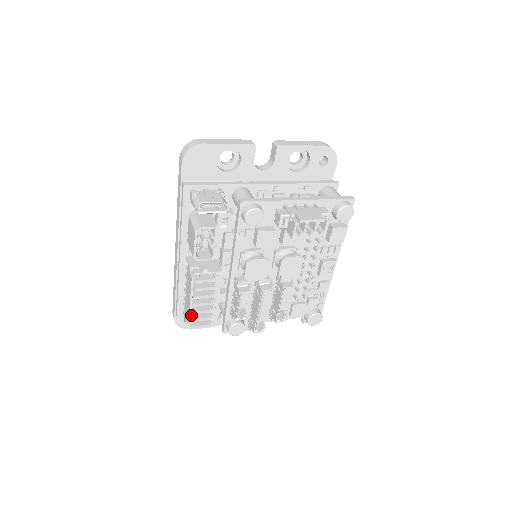
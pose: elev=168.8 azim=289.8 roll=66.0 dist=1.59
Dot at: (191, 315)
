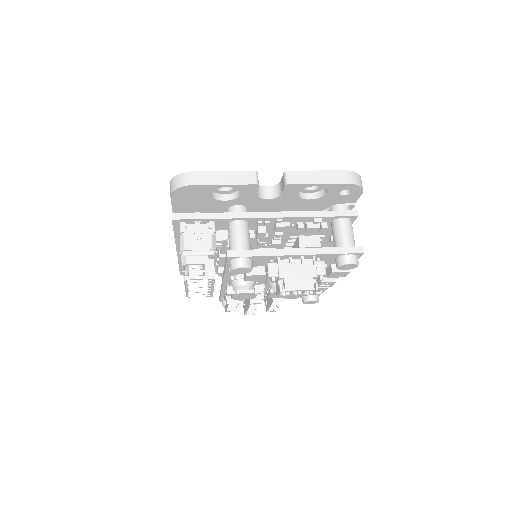
Dot at: occluded
